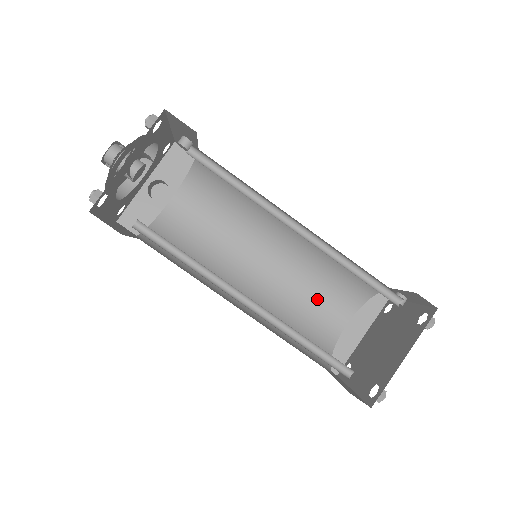
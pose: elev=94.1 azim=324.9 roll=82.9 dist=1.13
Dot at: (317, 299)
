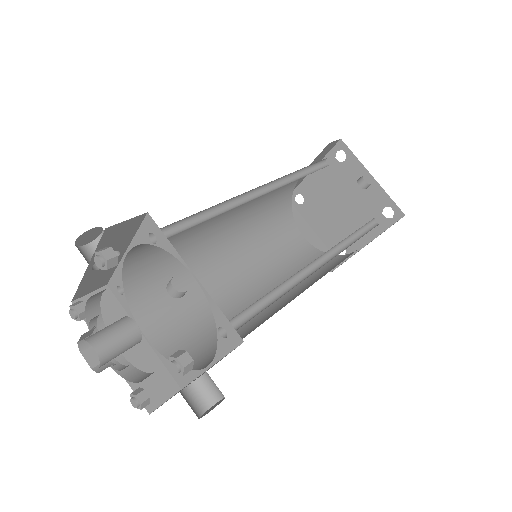
Dot at: occluded
